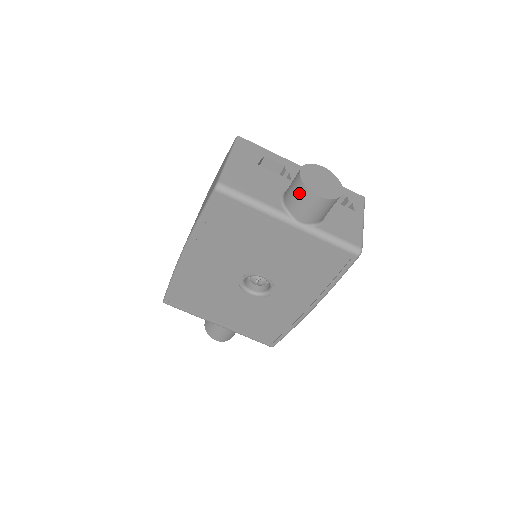
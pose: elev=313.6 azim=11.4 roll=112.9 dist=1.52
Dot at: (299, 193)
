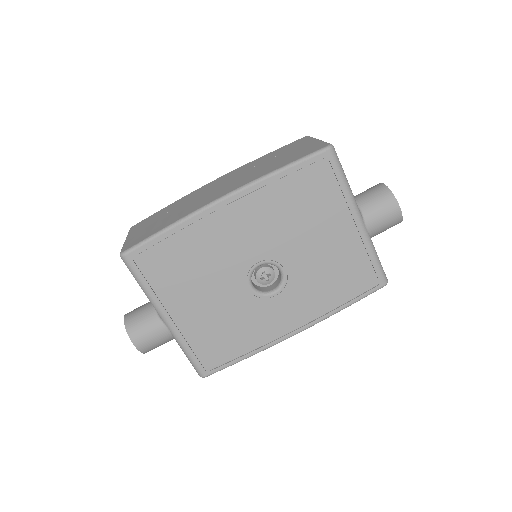
Dot at: (383, 198)
